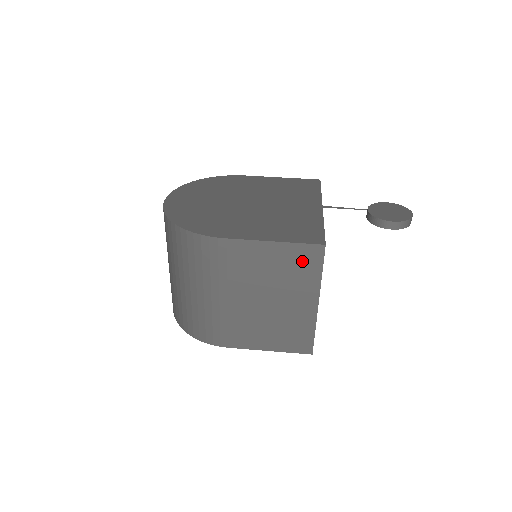
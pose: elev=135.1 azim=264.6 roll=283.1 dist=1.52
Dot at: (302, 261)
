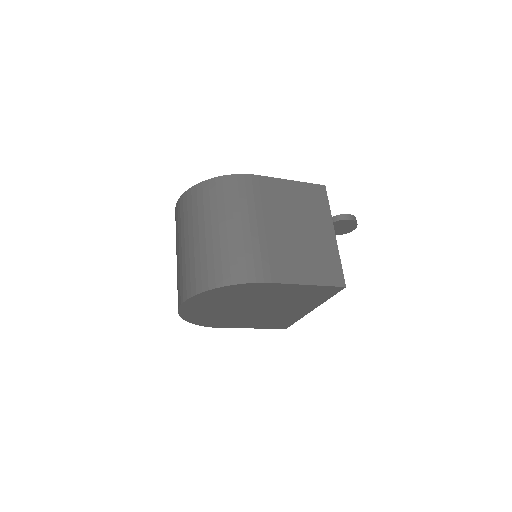
Dot at: (314, 196)
